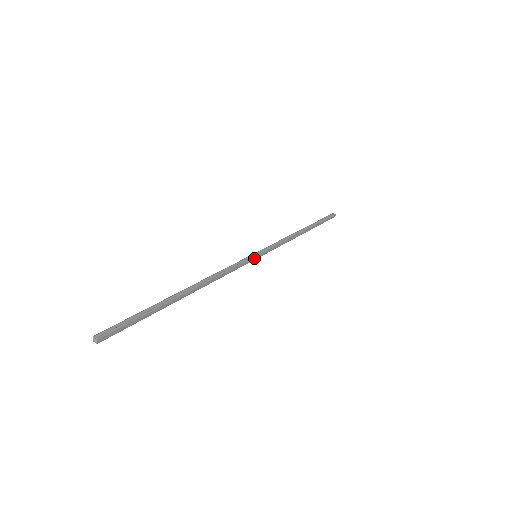
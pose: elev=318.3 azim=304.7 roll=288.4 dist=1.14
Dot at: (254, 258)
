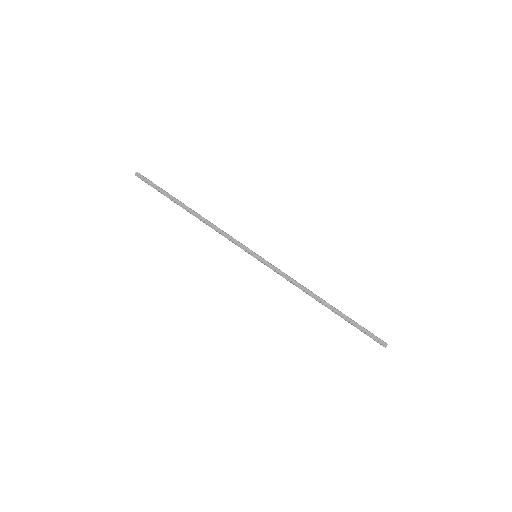
Dot at: (252, 252)
